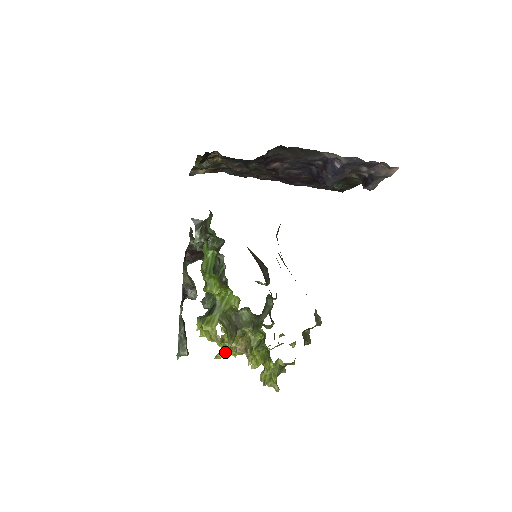
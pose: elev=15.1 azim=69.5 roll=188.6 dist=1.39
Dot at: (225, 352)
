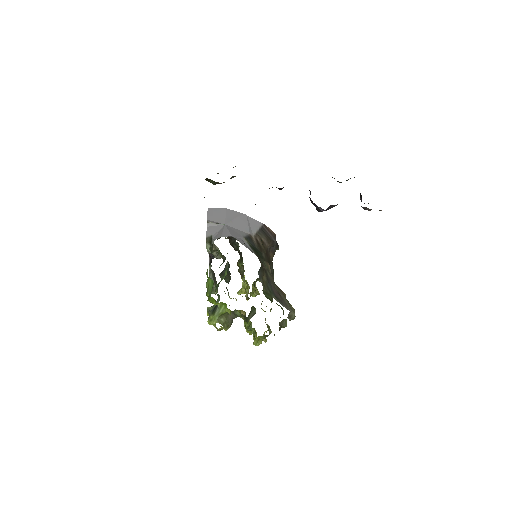
Dot at: (243, 292)
